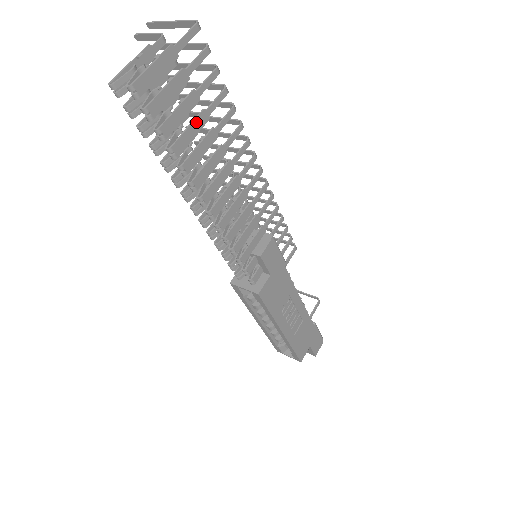
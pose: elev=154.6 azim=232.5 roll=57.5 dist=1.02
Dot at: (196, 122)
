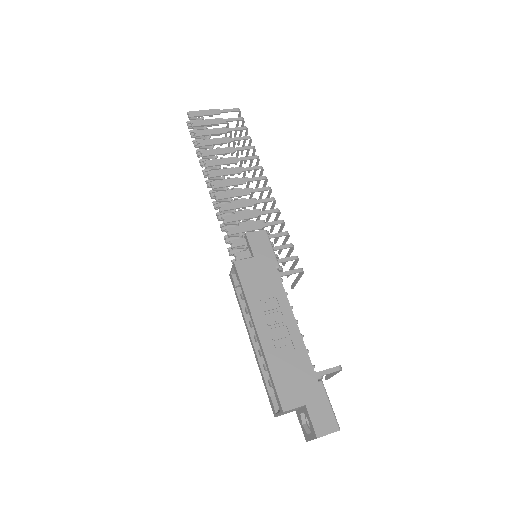
Dot at: (221, 139)
